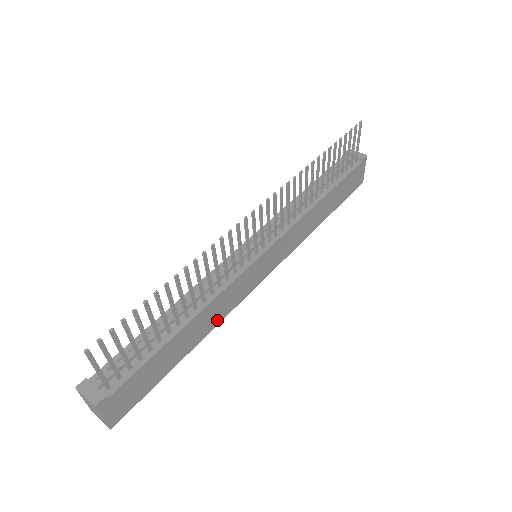
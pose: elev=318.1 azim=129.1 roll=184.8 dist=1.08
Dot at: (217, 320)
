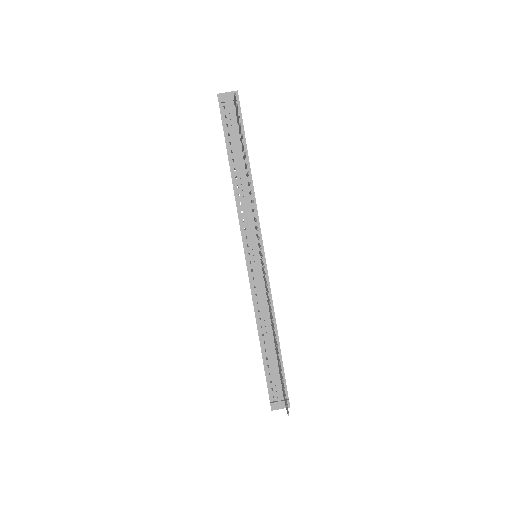
Dot at: occluded
